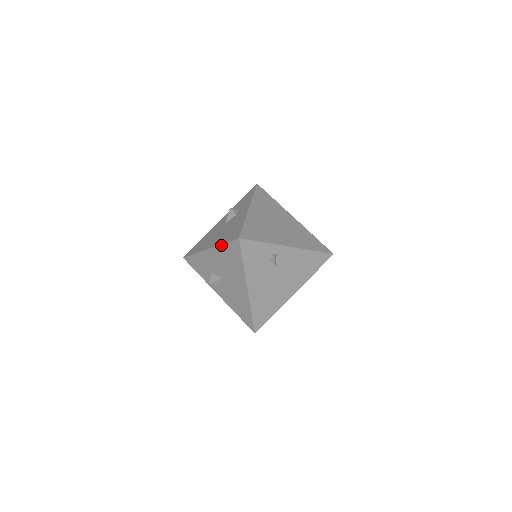
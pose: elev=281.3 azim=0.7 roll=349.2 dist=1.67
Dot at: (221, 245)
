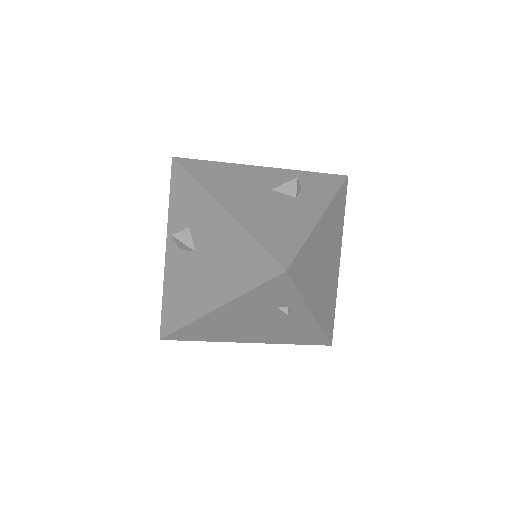
Dot at: (247, 233)
